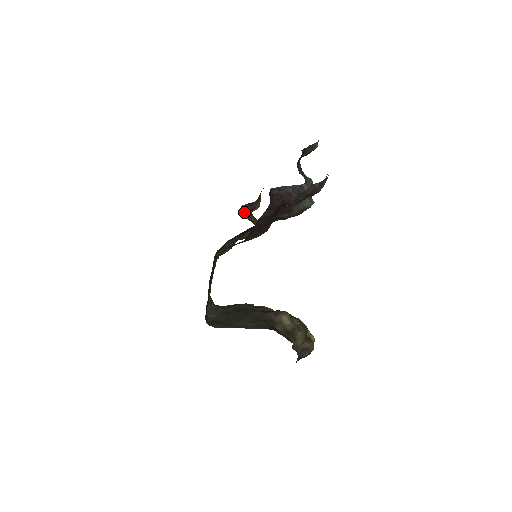
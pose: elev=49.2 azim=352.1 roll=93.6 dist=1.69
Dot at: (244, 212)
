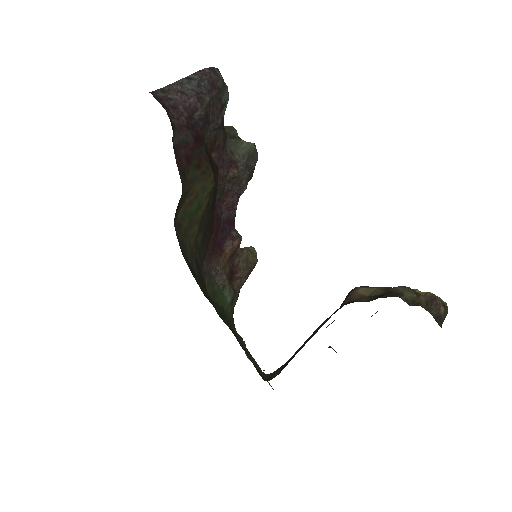
Dot at: occluded
